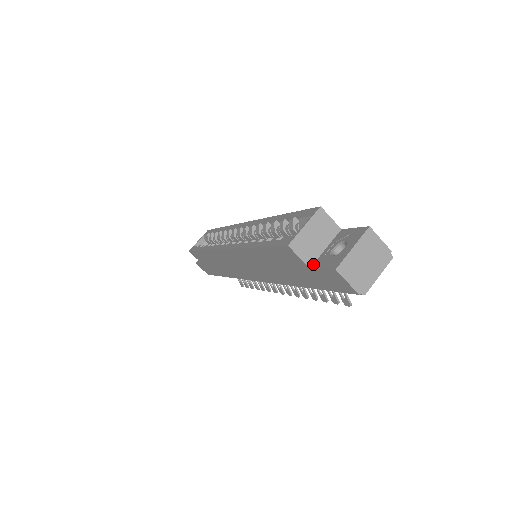
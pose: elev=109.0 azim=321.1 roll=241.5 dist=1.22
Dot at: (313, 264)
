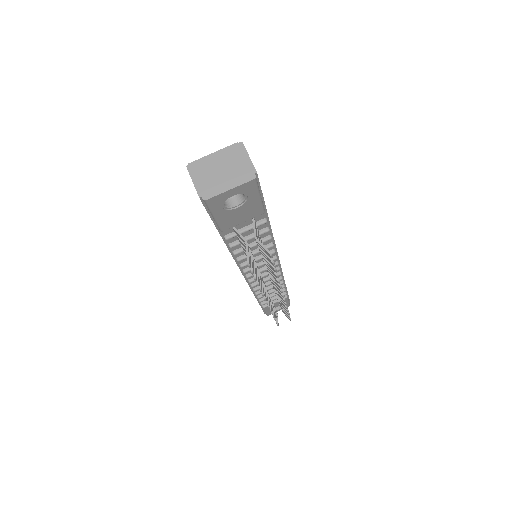
Dot at: occluded
